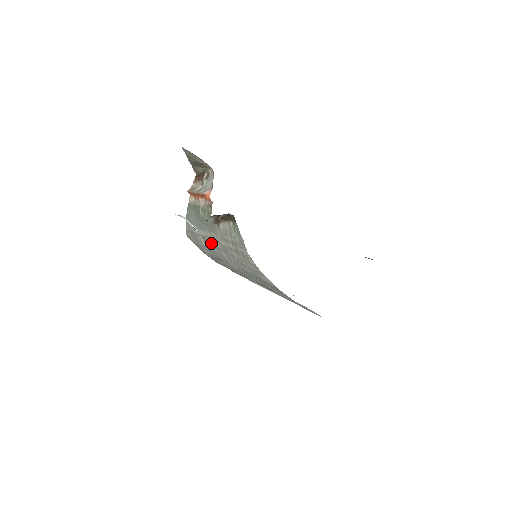
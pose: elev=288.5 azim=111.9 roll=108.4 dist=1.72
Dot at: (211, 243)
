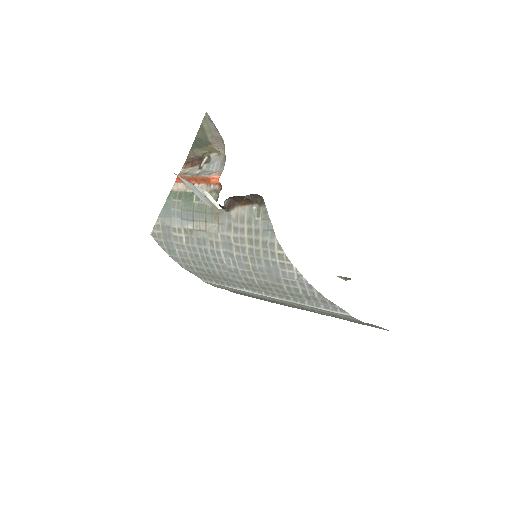
Dot at: (202, 238)
